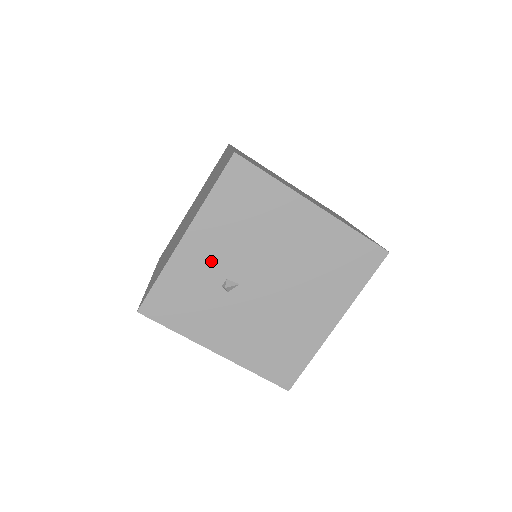
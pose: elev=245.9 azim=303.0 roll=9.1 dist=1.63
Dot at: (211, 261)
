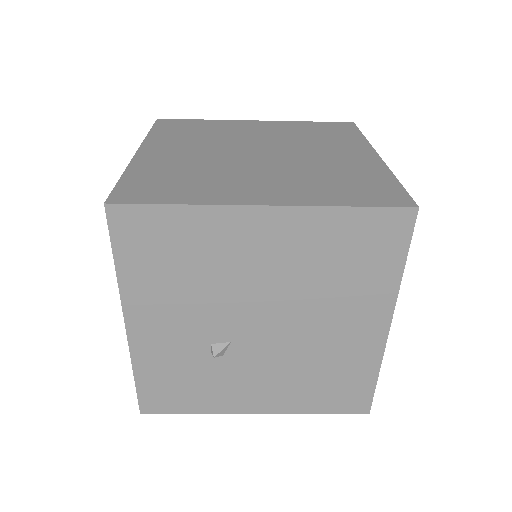
Dot at: (178, 335)
